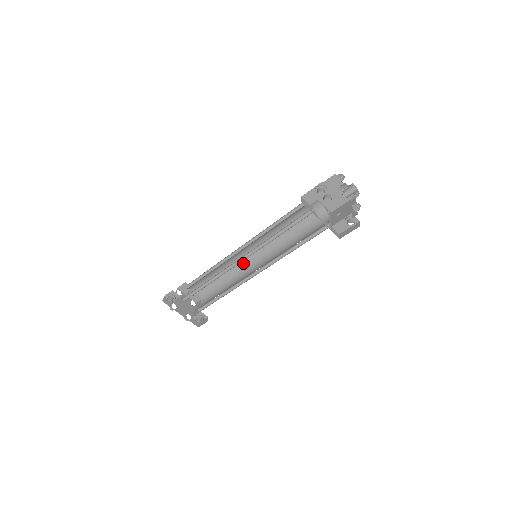
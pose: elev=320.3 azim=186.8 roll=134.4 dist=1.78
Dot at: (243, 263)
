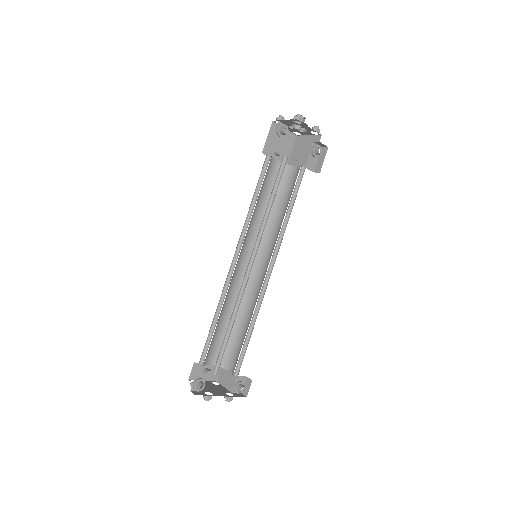
Dot at: occluded
